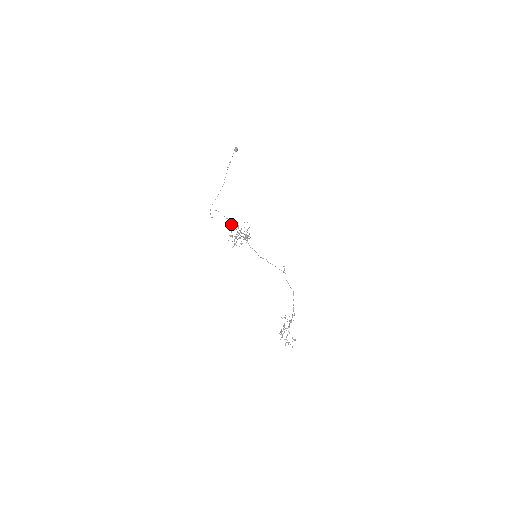
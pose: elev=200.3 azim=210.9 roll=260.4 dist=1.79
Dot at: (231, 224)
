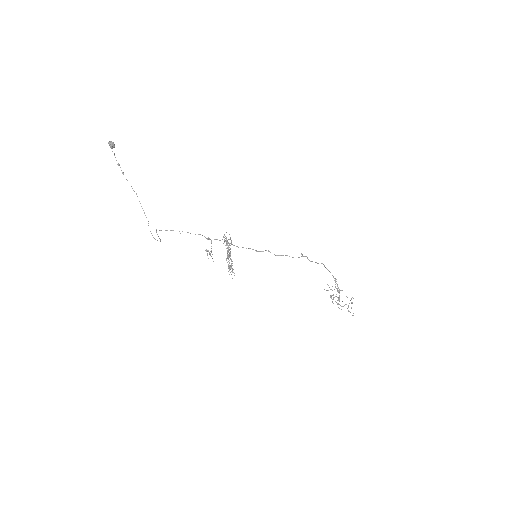
Dot at: occluded
